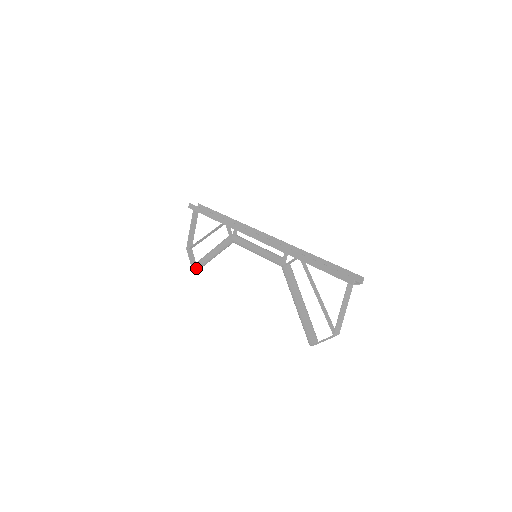
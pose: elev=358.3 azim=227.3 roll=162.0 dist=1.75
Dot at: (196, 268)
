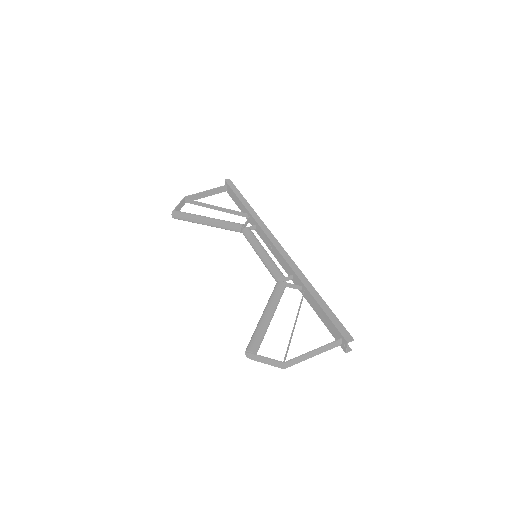
Dot at: (178, 214)
